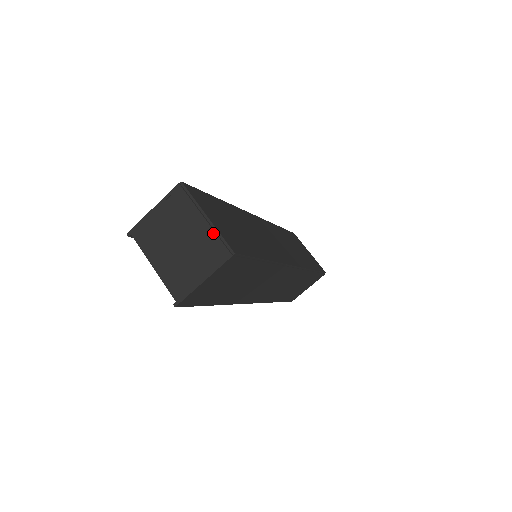
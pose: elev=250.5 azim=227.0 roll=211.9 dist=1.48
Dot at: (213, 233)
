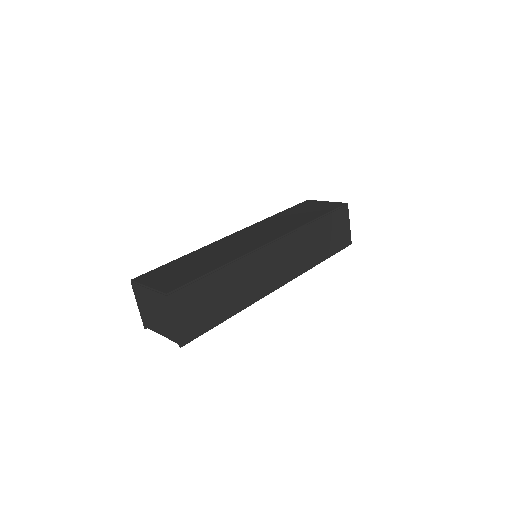
Dot at: (155, 293)
